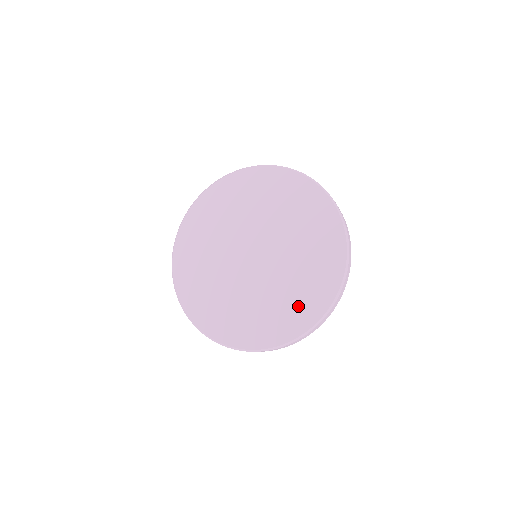
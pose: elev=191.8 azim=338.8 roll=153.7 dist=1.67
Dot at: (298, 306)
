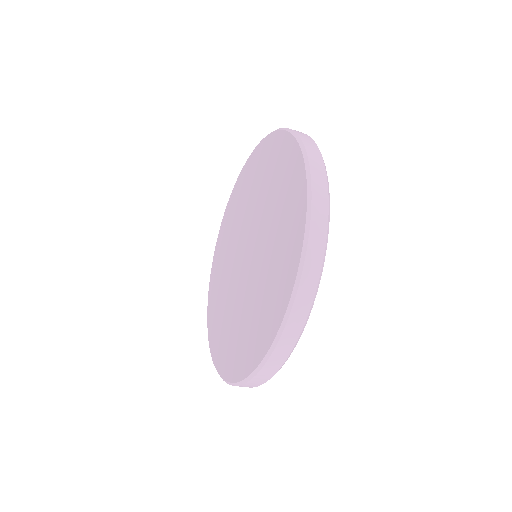
Dot at: (242, 346)
